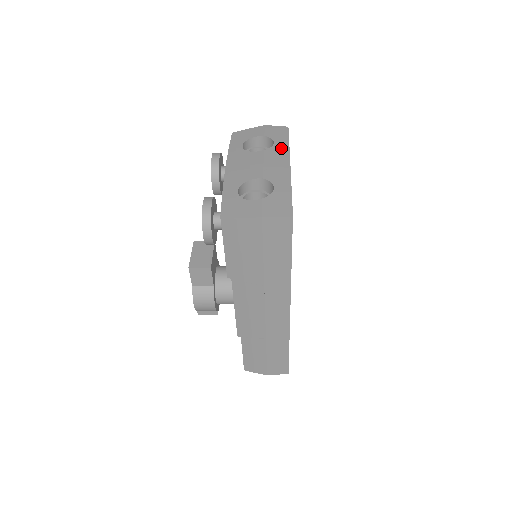
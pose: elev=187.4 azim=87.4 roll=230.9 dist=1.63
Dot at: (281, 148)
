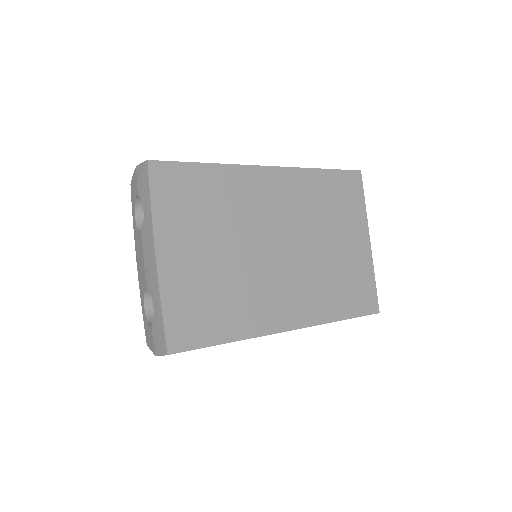
Dot at: (147, 222)
